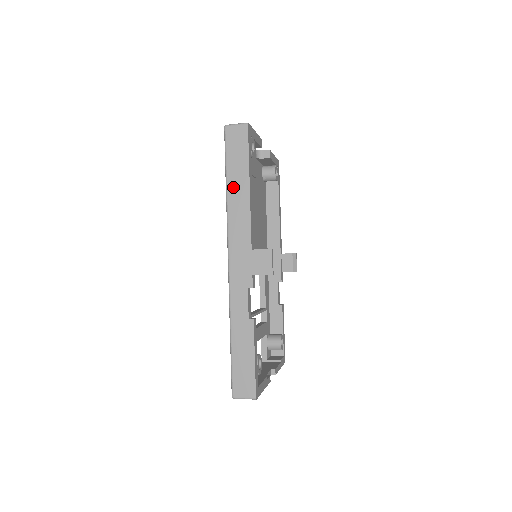
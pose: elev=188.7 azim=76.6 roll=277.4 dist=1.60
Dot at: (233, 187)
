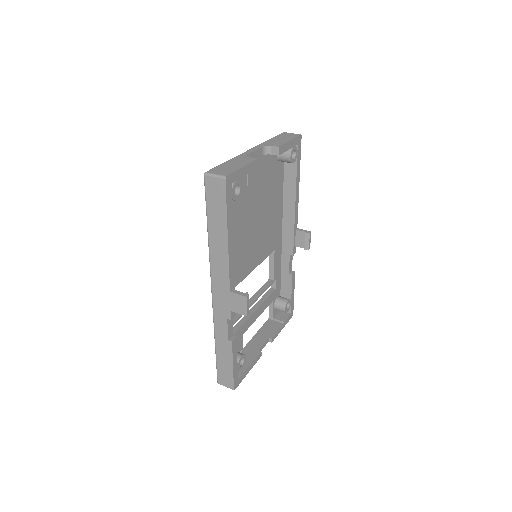
Dot at: (213, 235)
